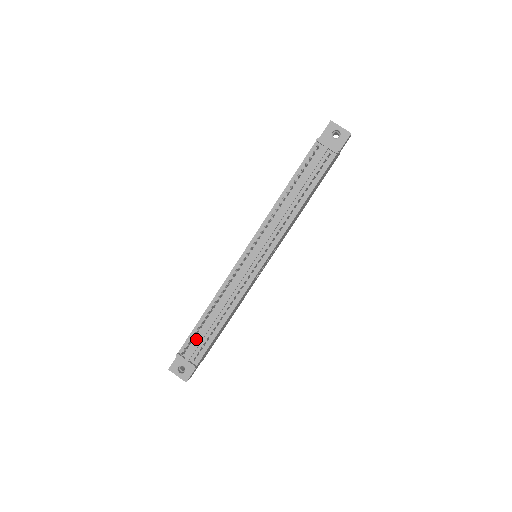
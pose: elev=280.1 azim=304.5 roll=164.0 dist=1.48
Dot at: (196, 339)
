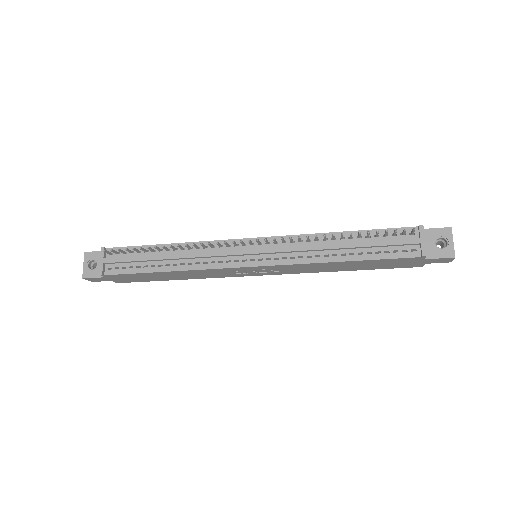
Dot at: (131, 255)
